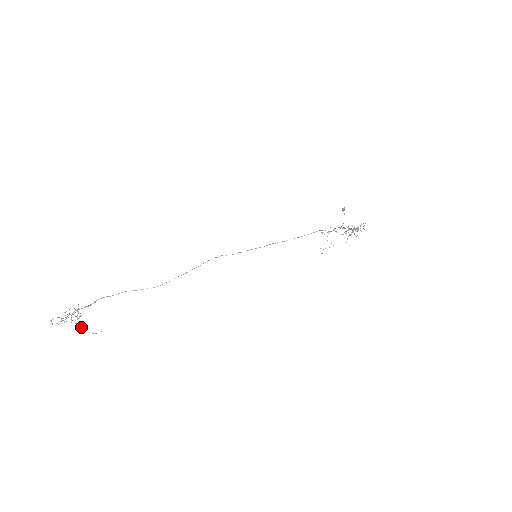
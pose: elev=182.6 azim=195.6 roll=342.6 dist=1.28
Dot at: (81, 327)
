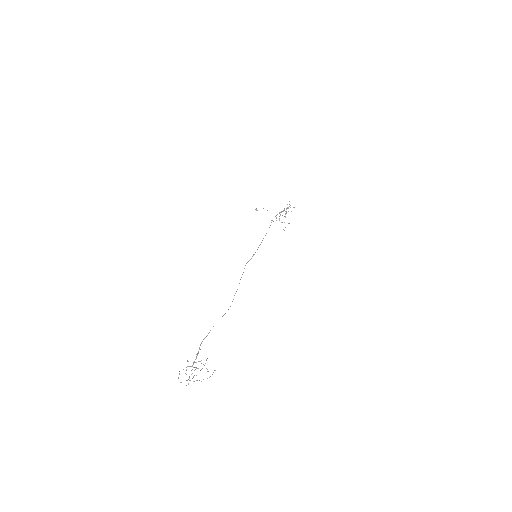
Dot at: occluded
